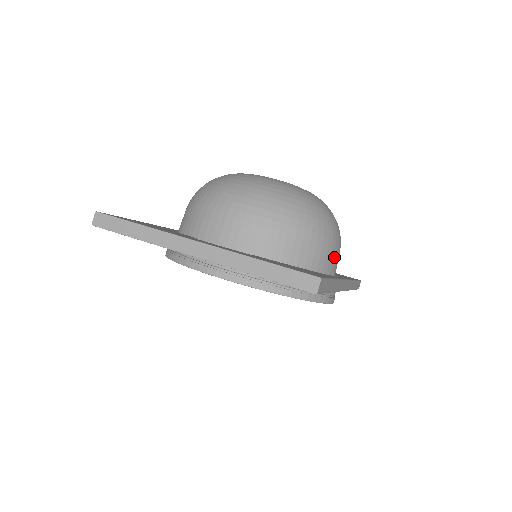
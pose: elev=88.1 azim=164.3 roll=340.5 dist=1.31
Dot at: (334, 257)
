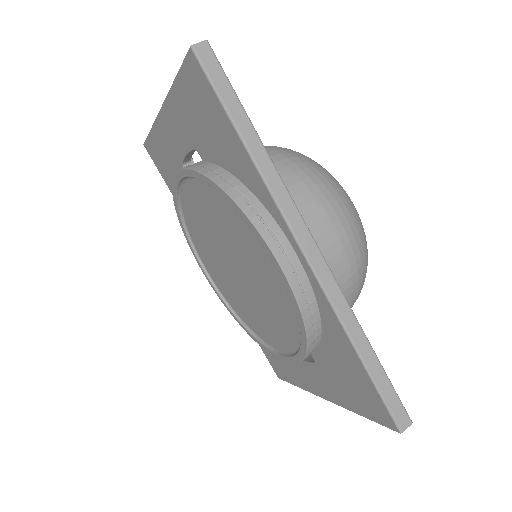
Dot at: (315, 216)
